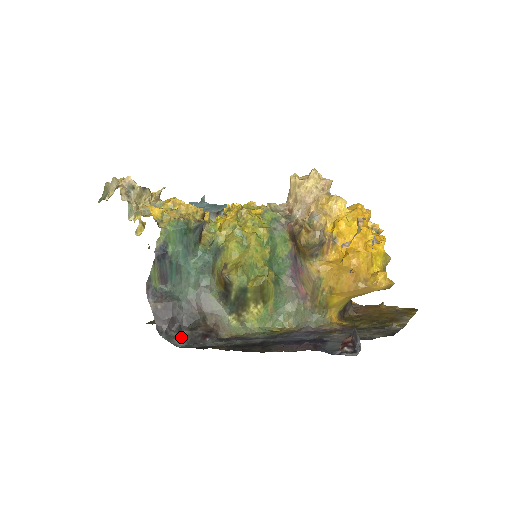
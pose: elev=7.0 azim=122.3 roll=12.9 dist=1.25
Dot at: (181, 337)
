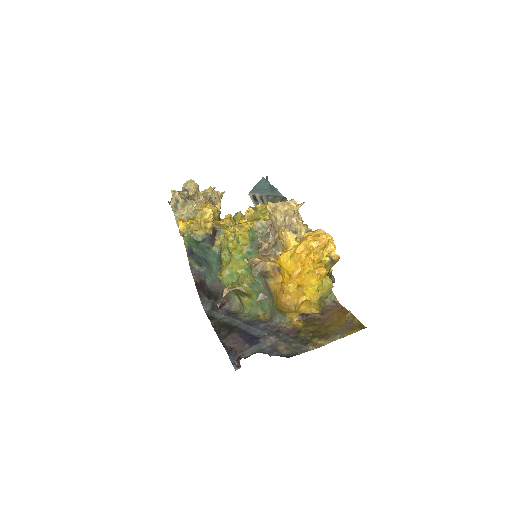
Dot at: (209, 303)
